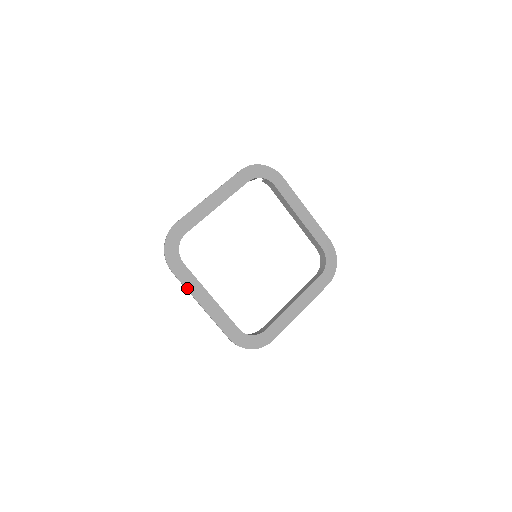
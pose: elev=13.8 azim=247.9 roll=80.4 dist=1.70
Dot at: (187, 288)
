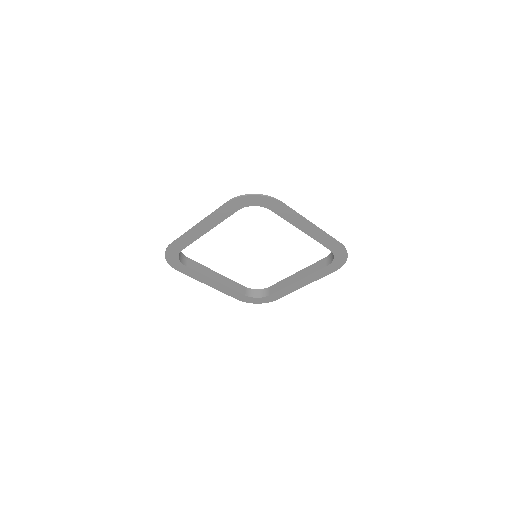
Dot at: (194, 278)
